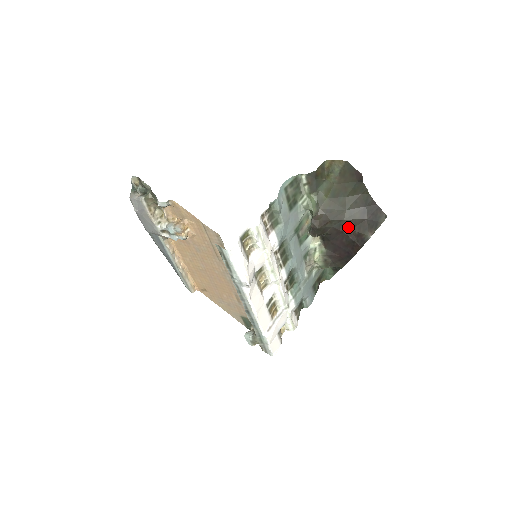
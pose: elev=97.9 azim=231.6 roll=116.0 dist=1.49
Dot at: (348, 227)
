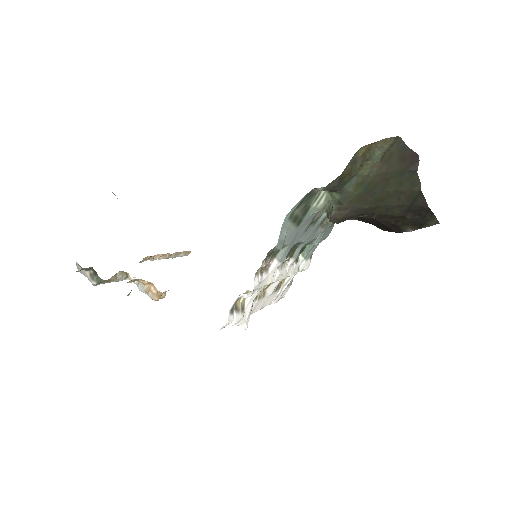
Dot at: (382, 217)
